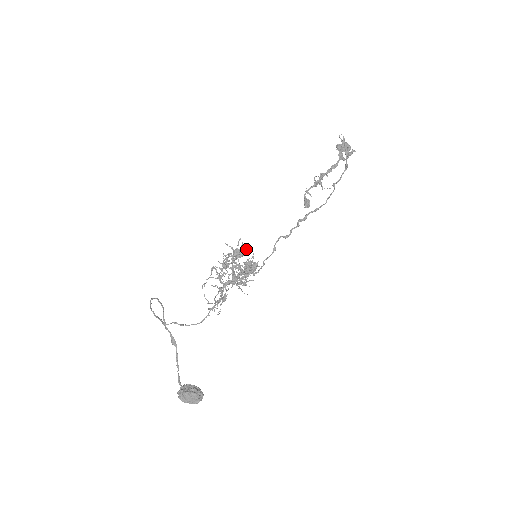
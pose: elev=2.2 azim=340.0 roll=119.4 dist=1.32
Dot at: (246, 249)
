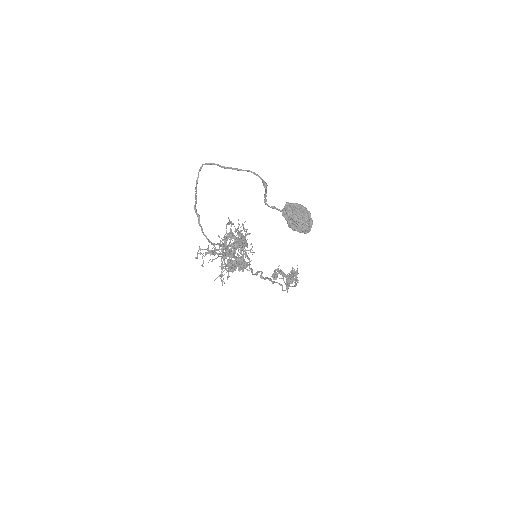
Dot at: (247, 246)
